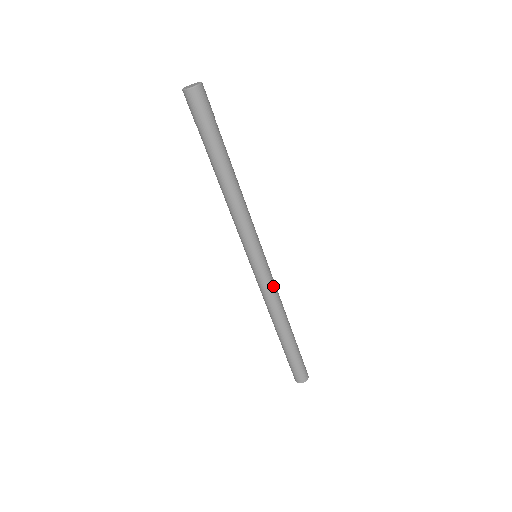
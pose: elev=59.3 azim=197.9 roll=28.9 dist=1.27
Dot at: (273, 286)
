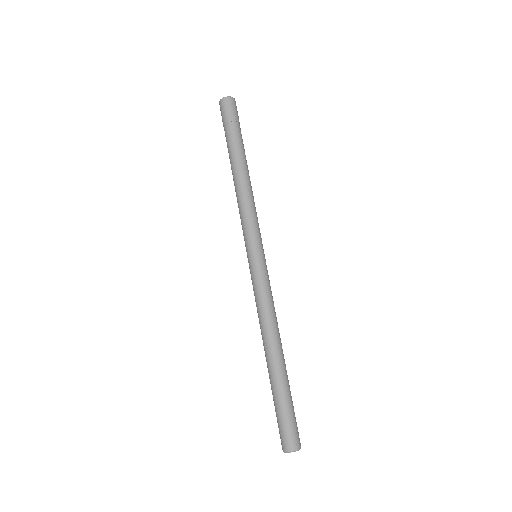
Dot at: (270, 291)
